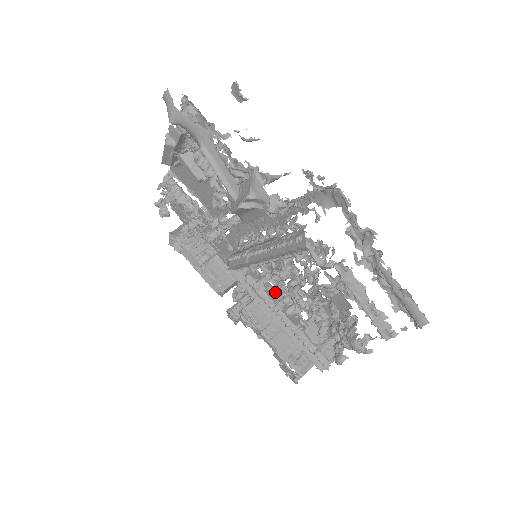
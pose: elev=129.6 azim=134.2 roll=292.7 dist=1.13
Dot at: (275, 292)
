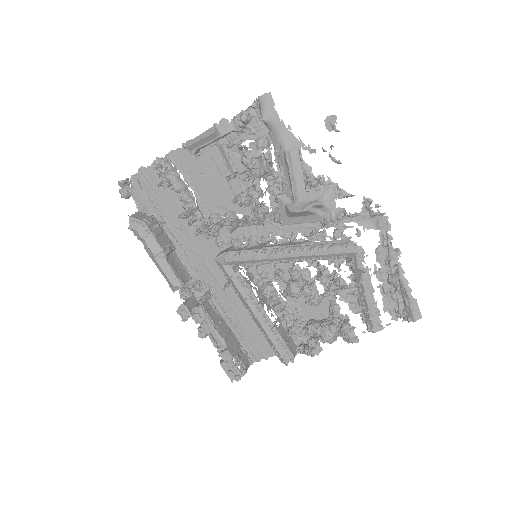
Dot at: (266, 290)
